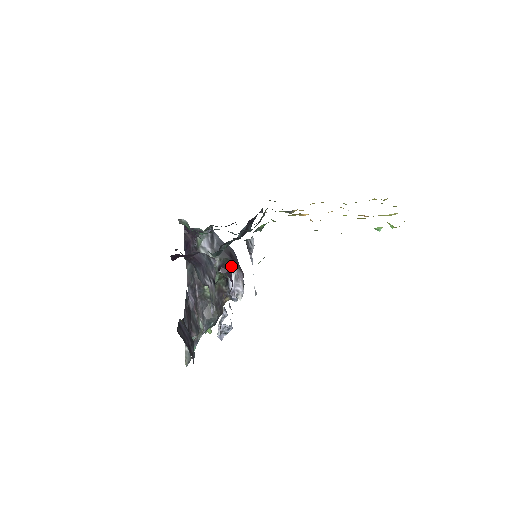
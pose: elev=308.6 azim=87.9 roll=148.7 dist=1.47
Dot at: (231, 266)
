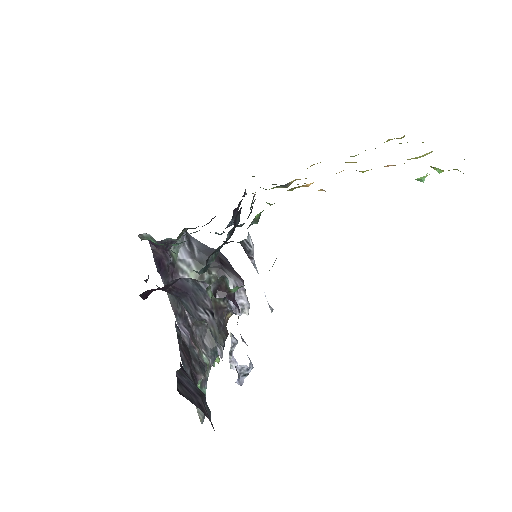
Dot at: (225, 275)
